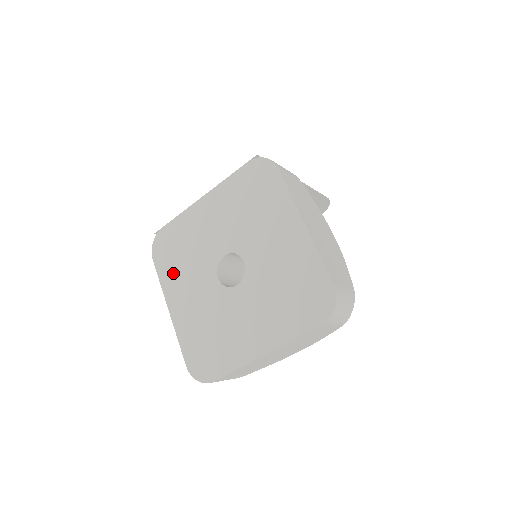
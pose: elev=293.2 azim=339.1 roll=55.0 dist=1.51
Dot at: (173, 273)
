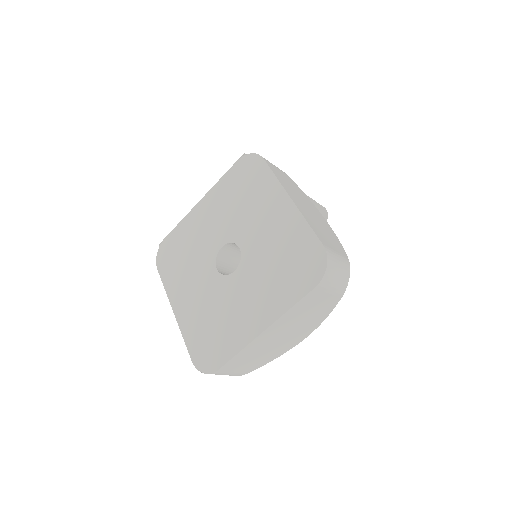
Dot at: (176, 276)
